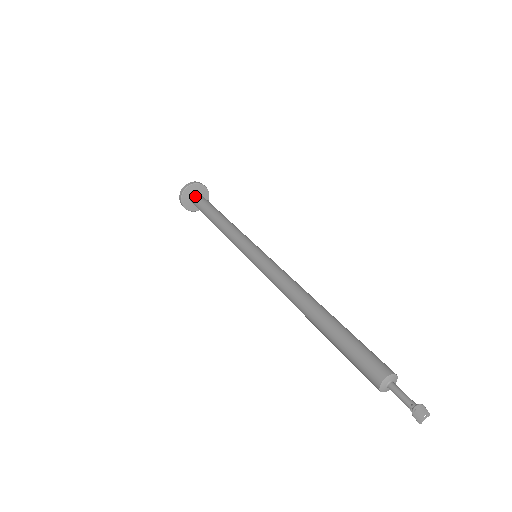
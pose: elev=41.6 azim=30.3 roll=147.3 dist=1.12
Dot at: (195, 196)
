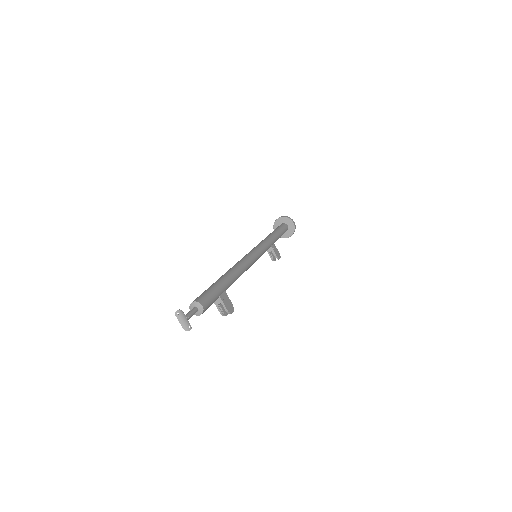
Dot at: (280, 225)
